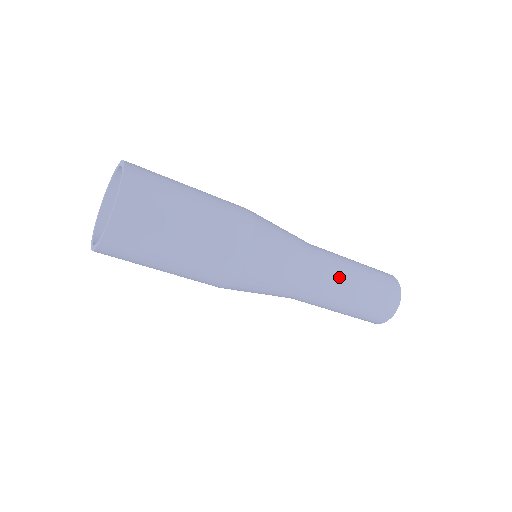
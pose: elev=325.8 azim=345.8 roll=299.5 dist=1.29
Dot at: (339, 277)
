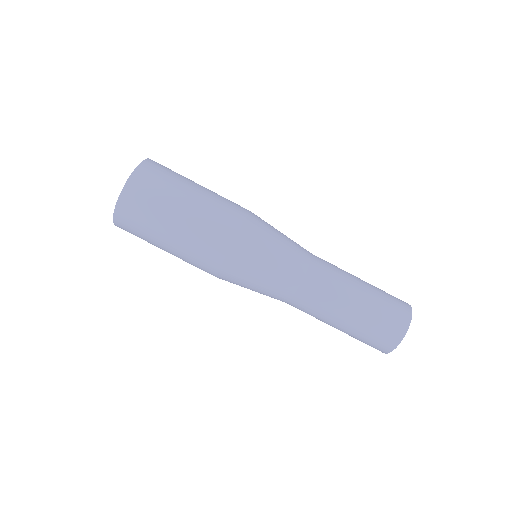
Dot at: (330, 291)
